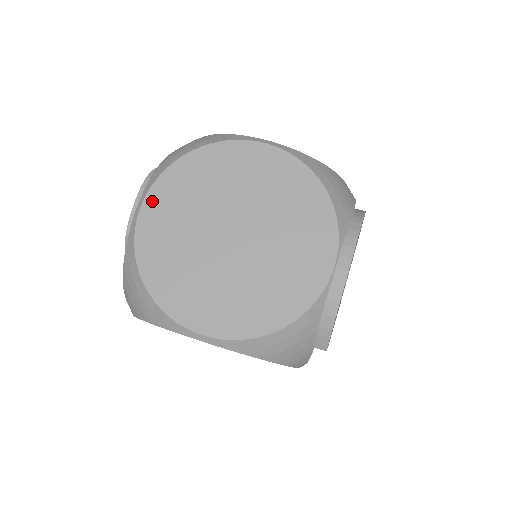
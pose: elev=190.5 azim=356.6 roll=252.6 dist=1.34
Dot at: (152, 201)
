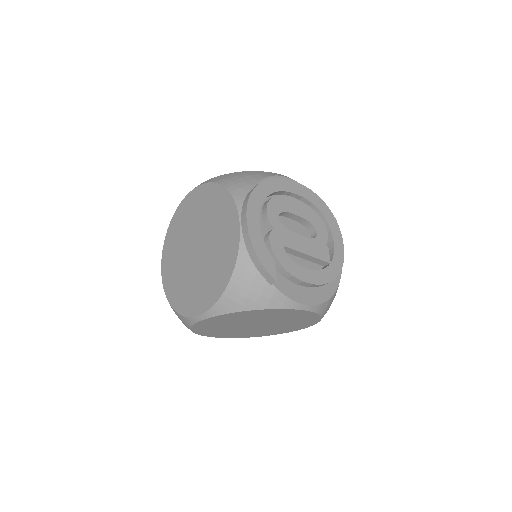
Dot at: (164, 261)
